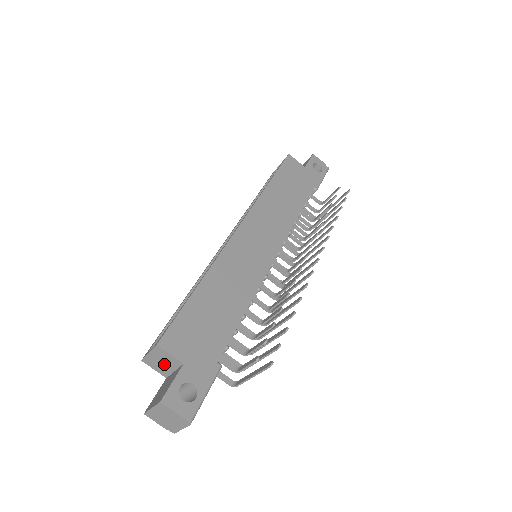
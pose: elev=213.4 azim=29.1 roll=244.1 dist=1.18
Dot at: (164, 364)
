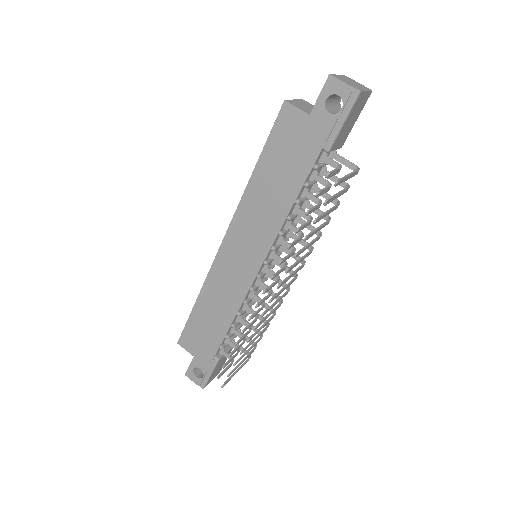
Dot at: occluded
